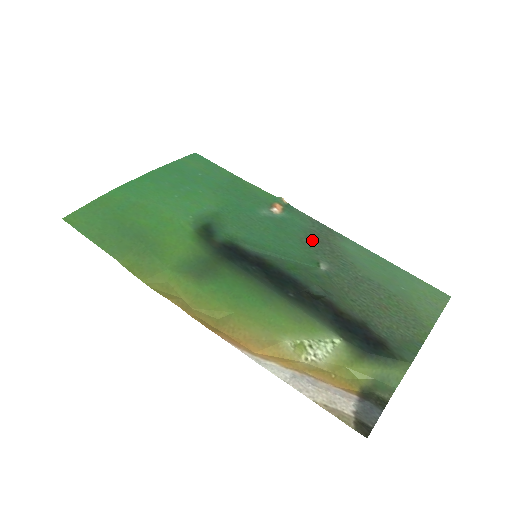
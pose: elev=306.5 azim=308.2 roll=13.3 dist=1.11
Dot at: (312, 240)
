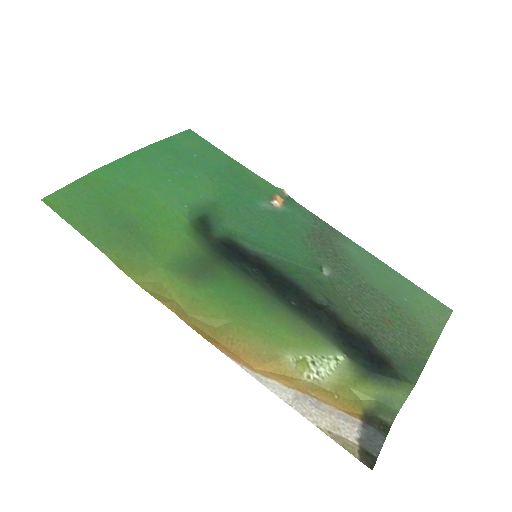
Dot at: (314, 240)
